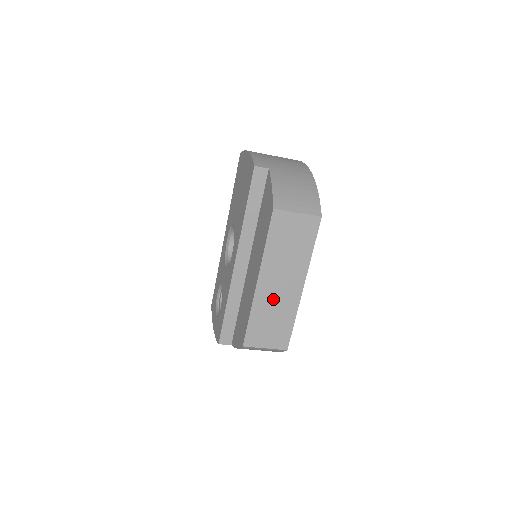
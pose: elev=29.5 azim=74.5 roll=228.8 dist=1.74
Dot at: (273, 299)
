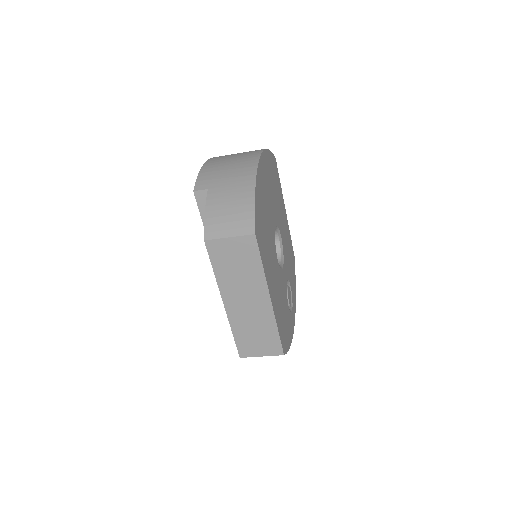
Dot at: (247, 316)
